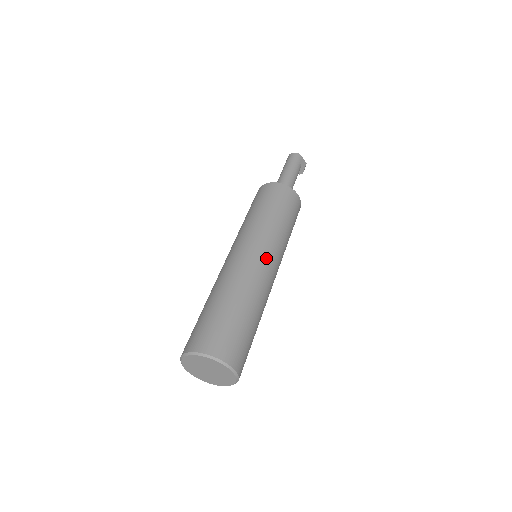
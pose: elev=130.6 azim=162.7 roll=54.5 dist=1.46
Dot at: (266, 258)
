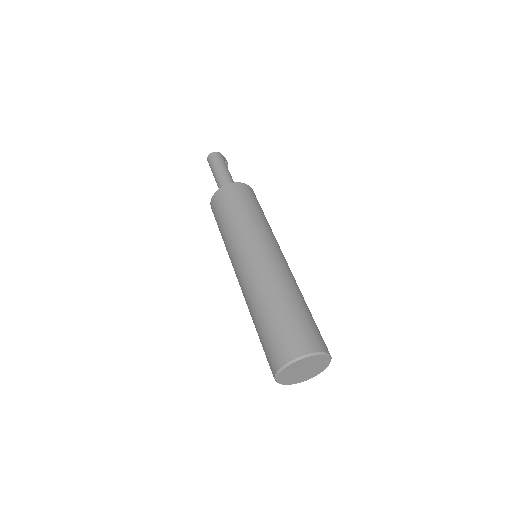
Dot at: (278, 252)
